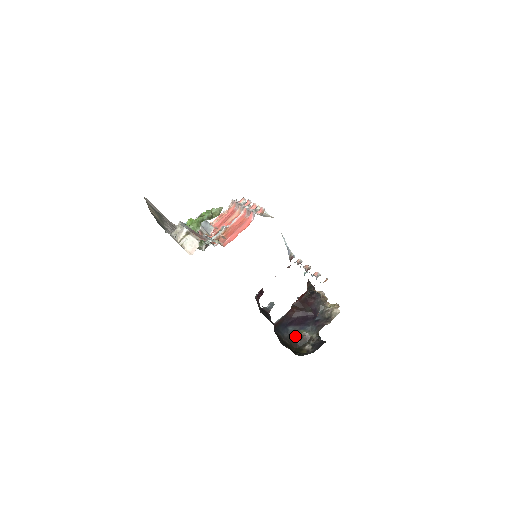
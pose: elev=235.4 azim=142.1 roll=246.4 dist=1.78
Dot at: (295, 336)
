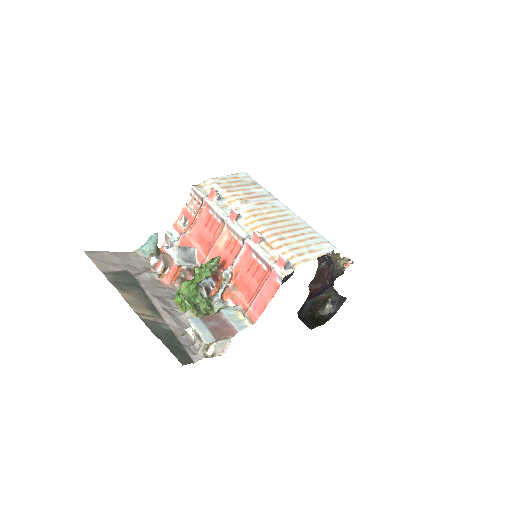
Dot at: (314, 303)
